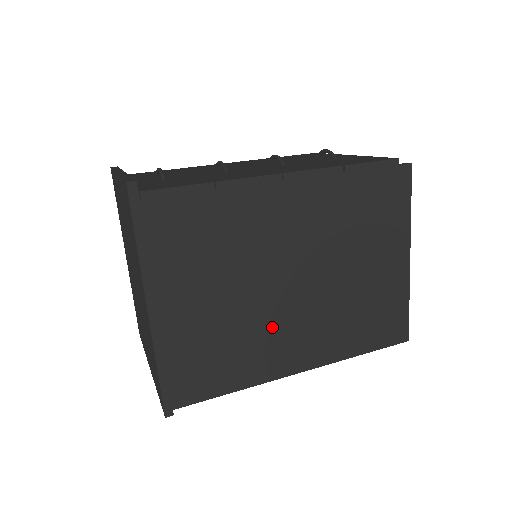
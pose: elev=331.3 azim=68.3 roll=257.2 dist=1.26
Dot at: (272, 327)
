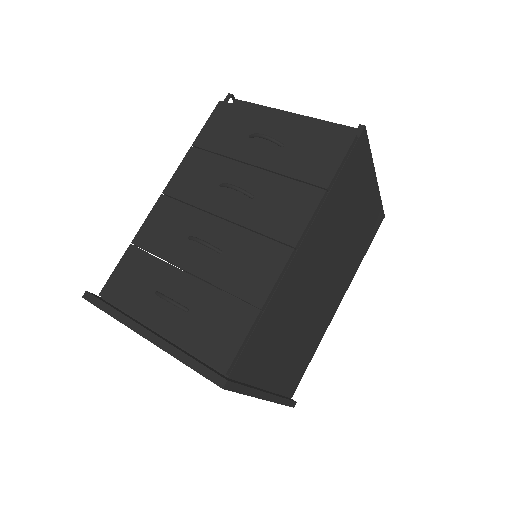
Dot at: (320, 312)
